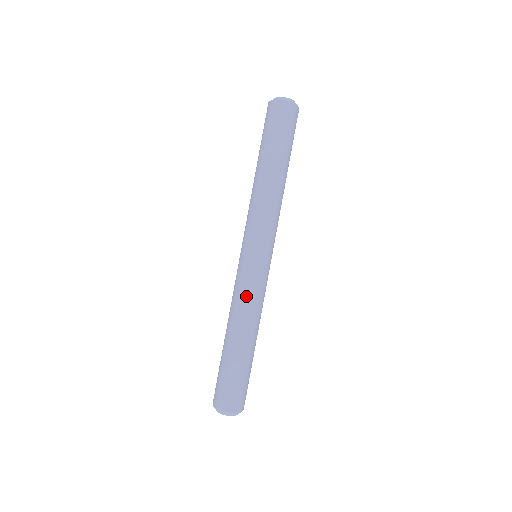
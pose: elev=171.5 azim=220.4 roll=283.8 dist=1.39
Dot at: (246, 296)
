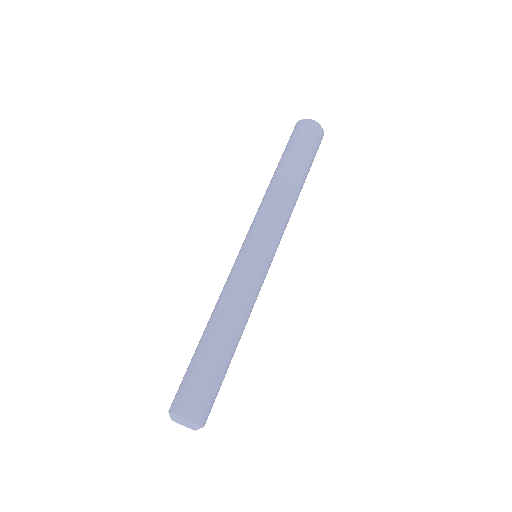
Dot at: (247, 293)
